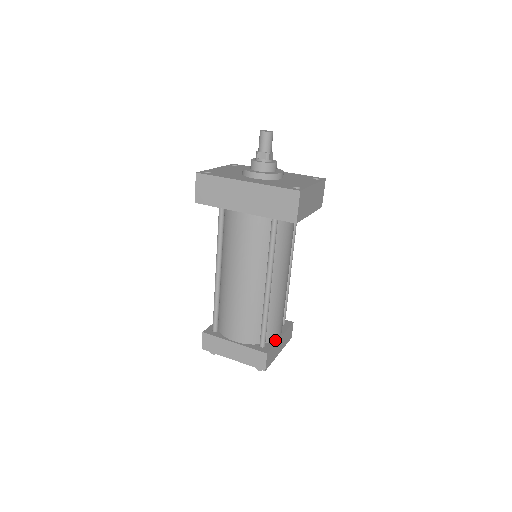
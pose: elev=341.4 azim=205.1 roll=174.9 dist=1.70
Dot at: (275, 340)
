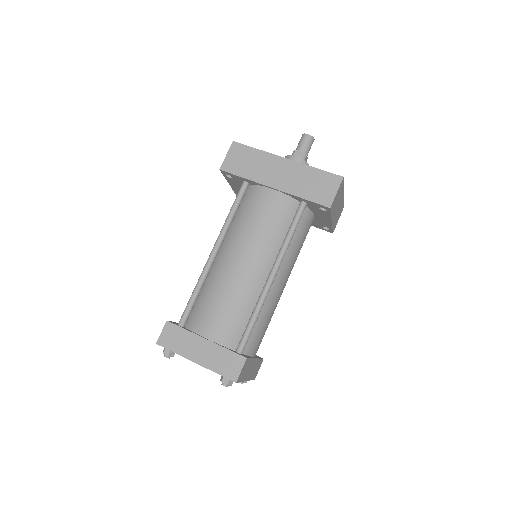
Dot at: (251, 356)
